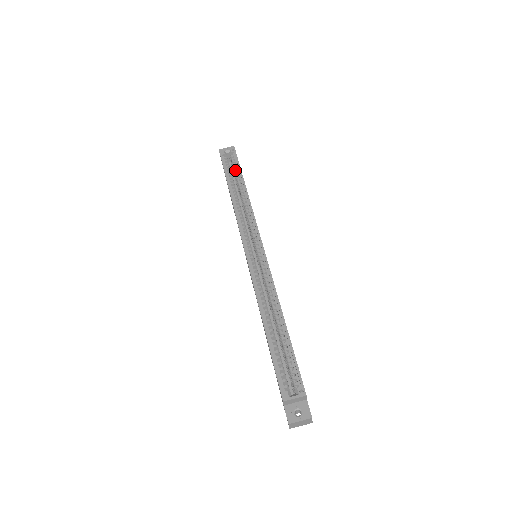
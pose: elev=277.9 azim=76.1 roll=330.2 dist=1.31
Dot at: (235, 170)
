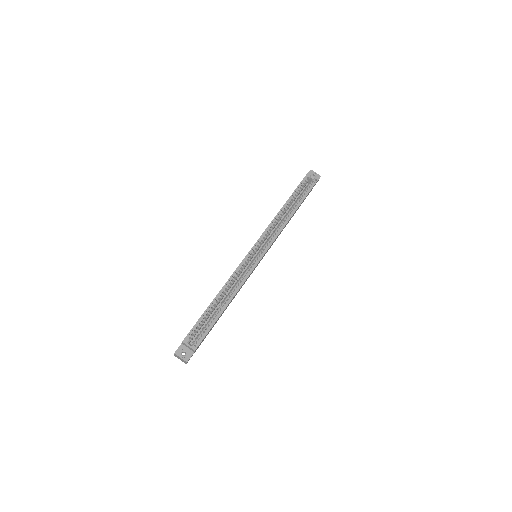
Dot at: (302, 194)
